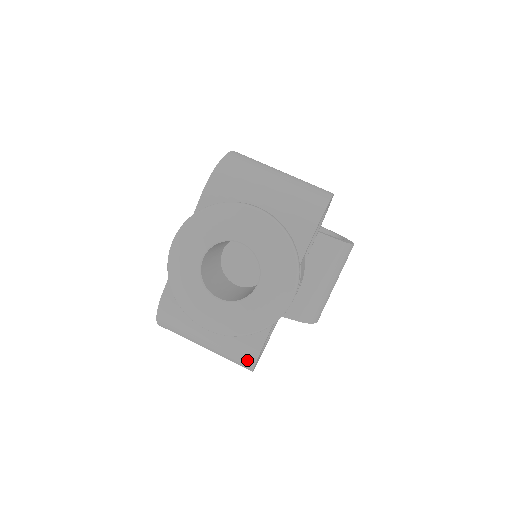
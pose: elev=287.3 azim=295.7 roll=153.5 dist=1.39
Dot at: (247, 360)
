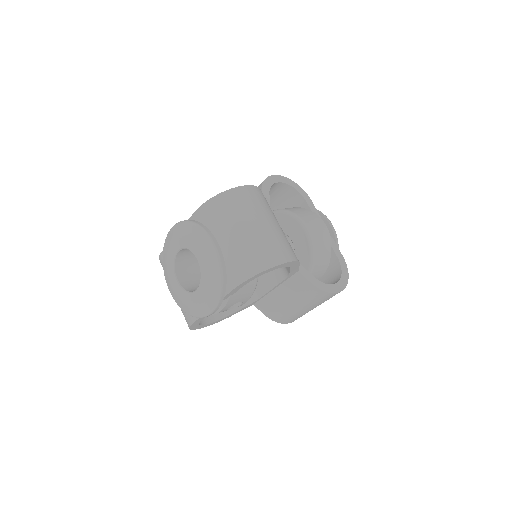
Dot at: (187, 323)
